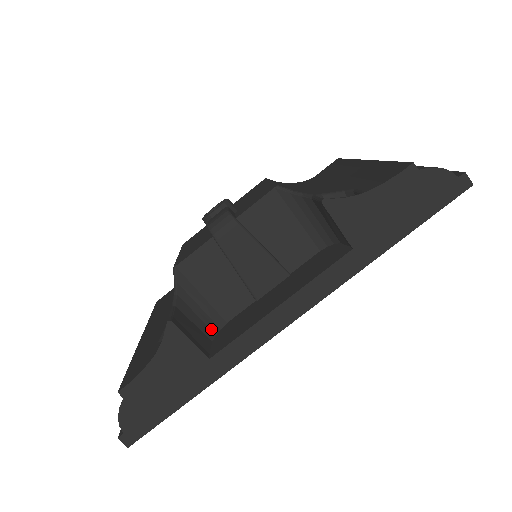
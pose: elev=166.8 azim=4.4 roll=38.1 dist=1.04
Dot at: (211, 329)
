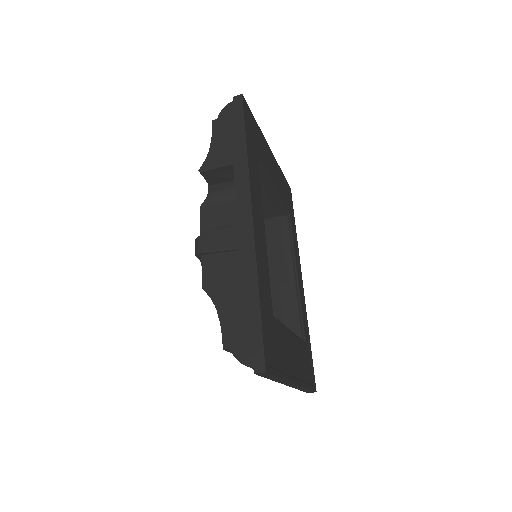
Dot at: occluded
